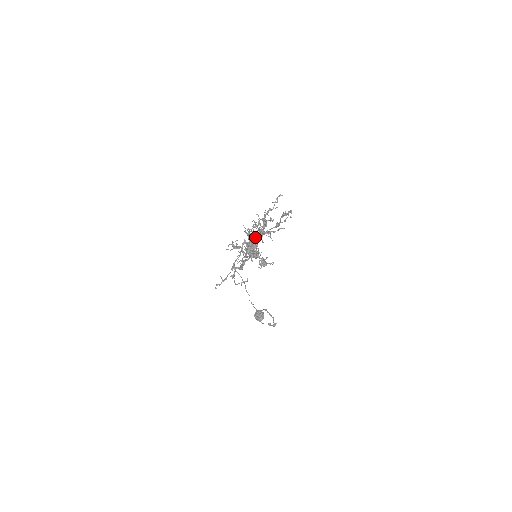
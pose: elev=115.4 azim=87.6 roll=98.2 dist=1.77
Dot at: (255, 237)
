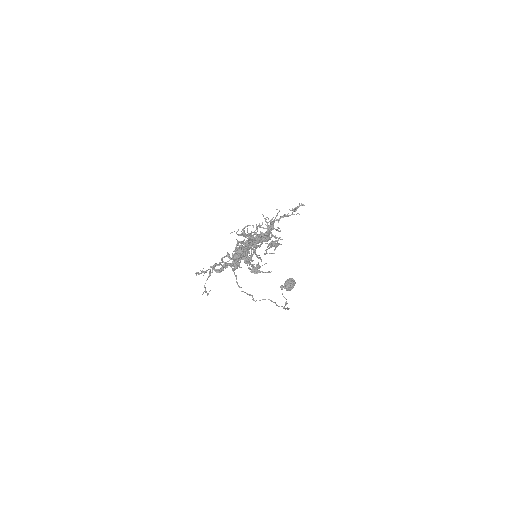
Dot at: (245, 246)
